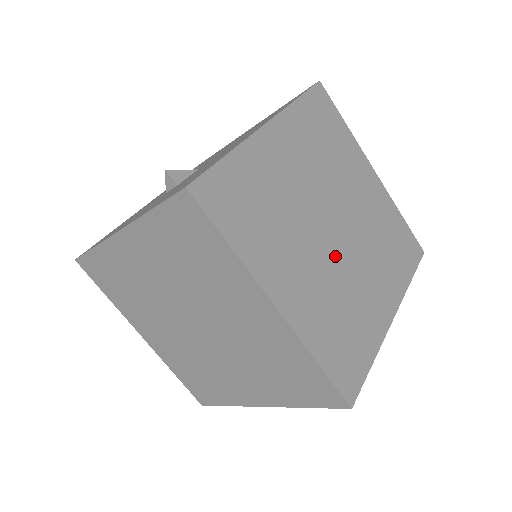
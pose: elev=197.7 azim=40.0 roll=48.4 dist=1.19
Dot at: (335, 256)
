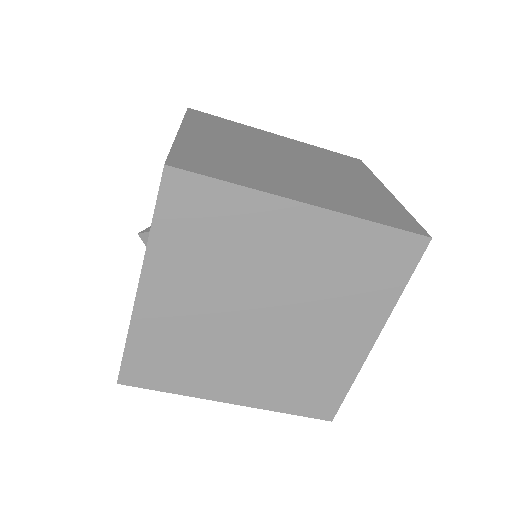
Dot at: (274, 338)
